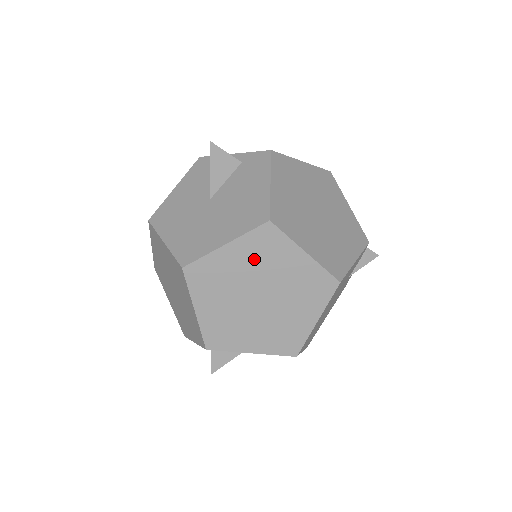
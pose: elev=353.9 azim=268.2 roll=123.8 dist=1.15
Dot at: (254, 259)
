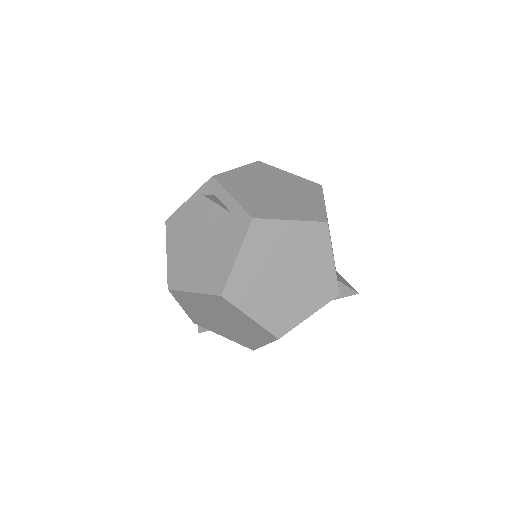
Dot at: (215, 306)
